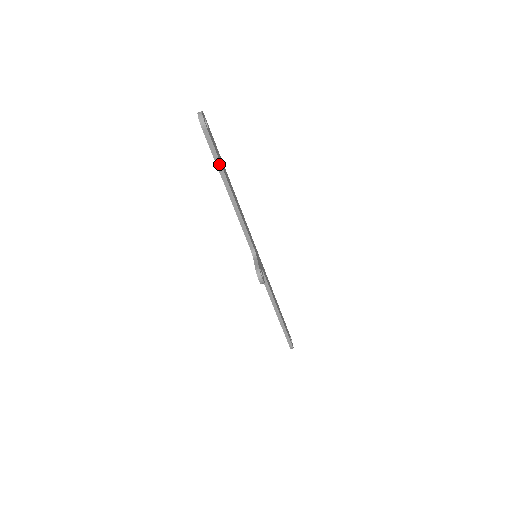
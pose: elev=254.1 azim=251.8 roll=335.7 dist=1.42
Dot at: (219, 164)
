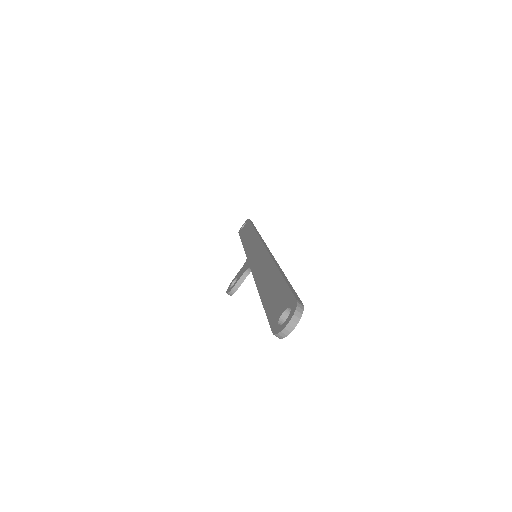
Dot at: occluded
